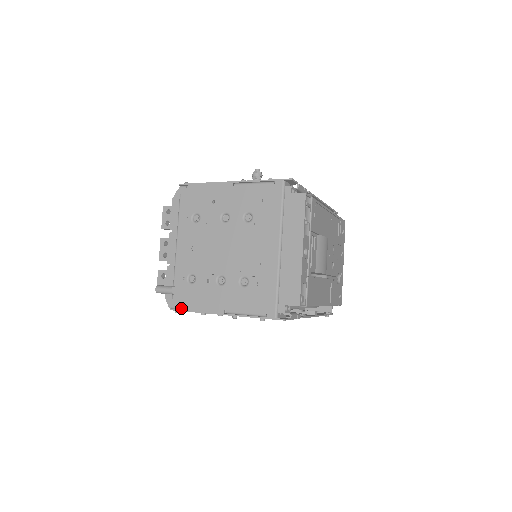
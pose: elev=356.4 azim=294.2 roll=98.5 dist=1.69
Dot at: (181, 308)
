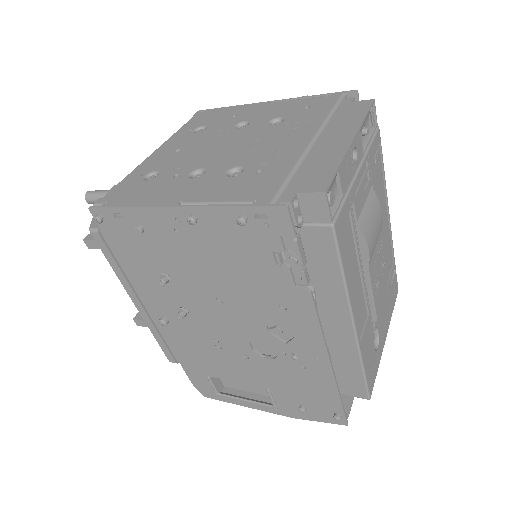
Dot at: (109, 203)
